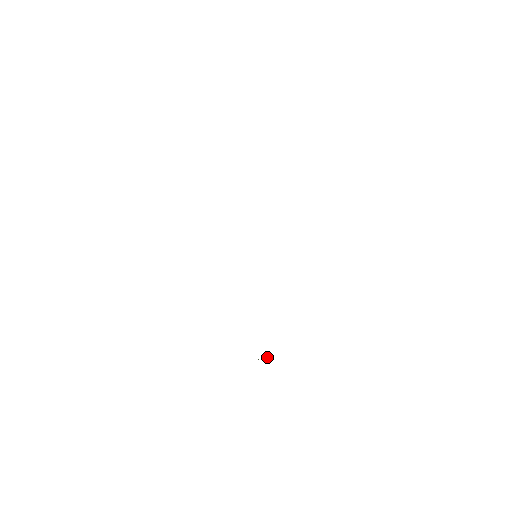
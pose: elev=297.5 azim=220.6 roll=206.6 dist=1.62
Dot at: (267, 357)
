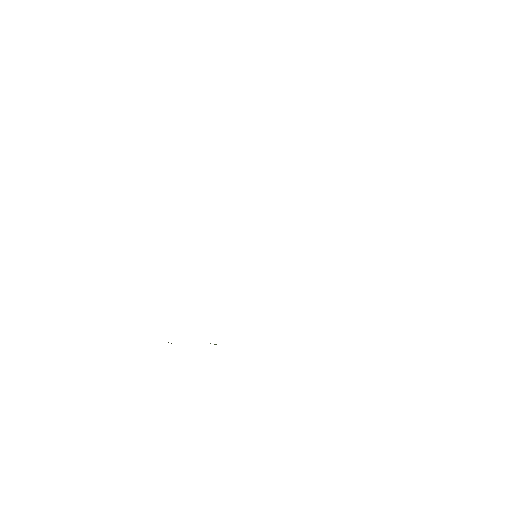
Dot at: (216, 344)
